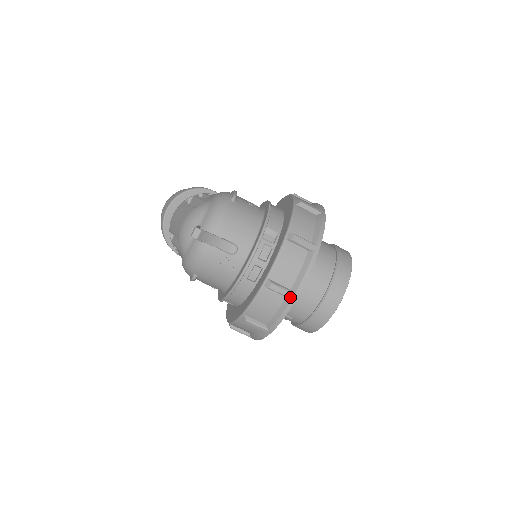
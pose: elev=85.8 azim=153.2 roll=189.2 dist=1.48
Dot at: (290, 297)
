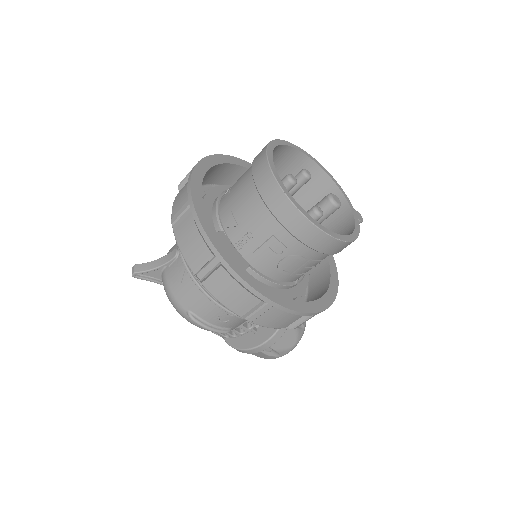
Dot at: (188, 206)
